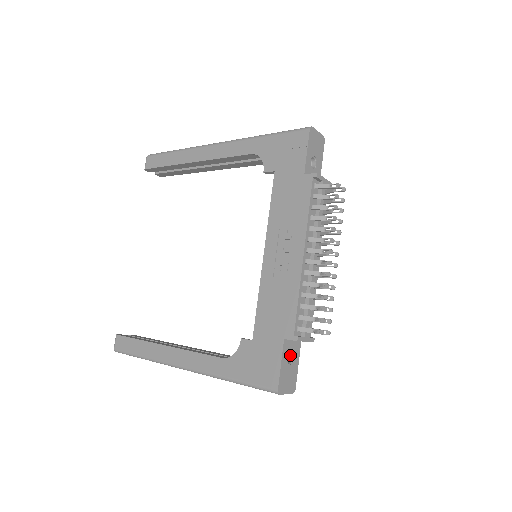
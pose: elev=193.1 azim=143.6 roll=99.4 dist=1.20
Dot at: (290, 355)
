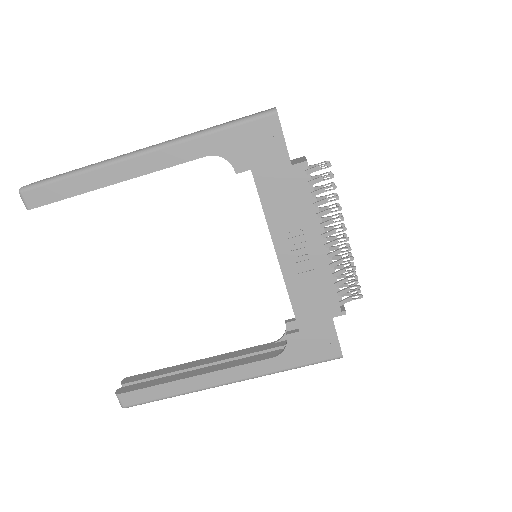
Dot at: occluded
